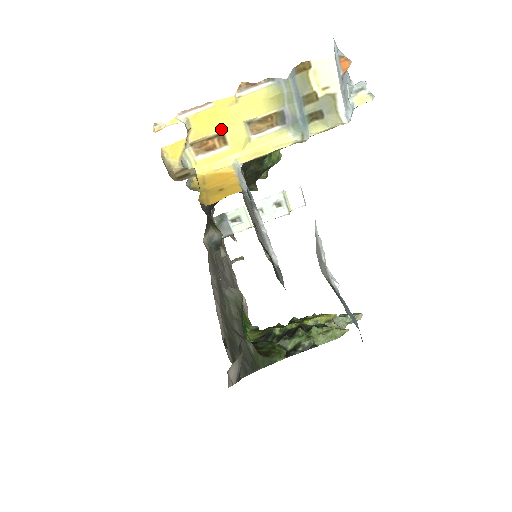
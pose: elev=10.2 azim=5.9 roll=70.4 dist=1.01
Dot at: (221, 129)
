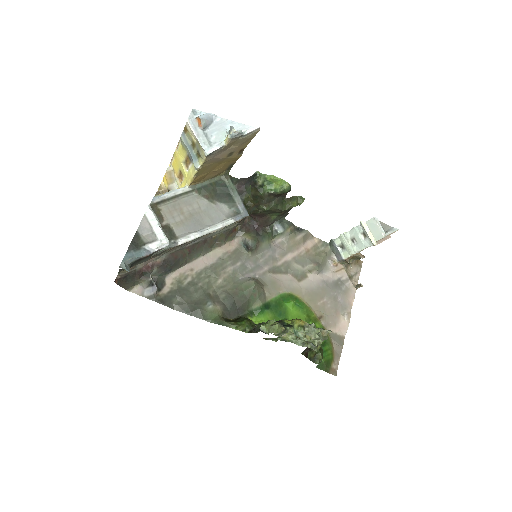
Dot at: (179, 168)
